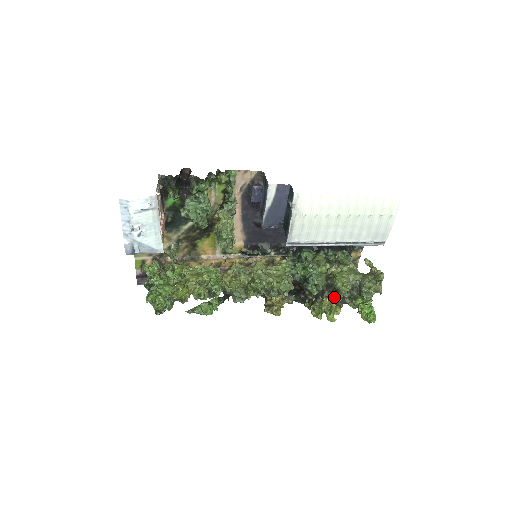
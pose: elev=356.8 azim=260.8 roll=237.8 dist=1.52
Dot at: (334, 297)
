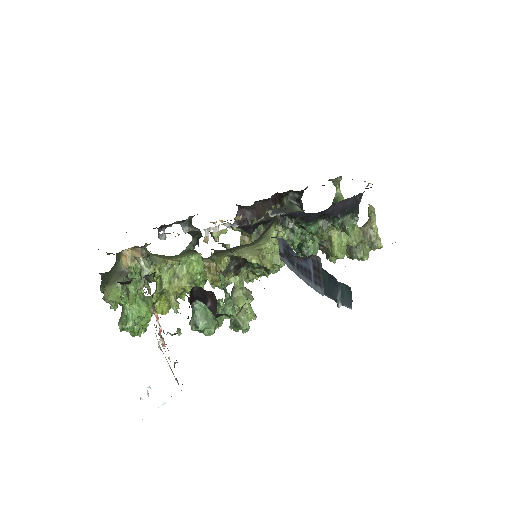
Dot at: occluded
